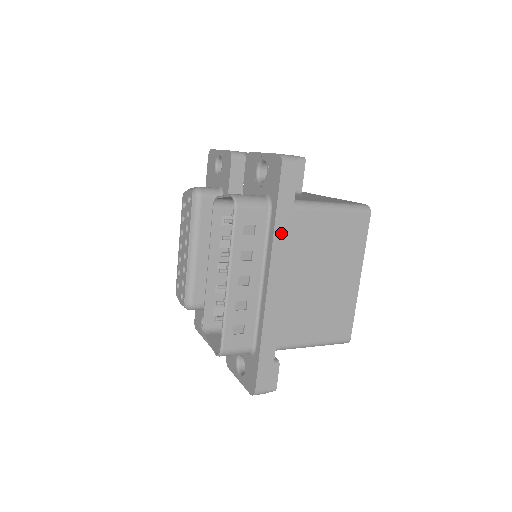
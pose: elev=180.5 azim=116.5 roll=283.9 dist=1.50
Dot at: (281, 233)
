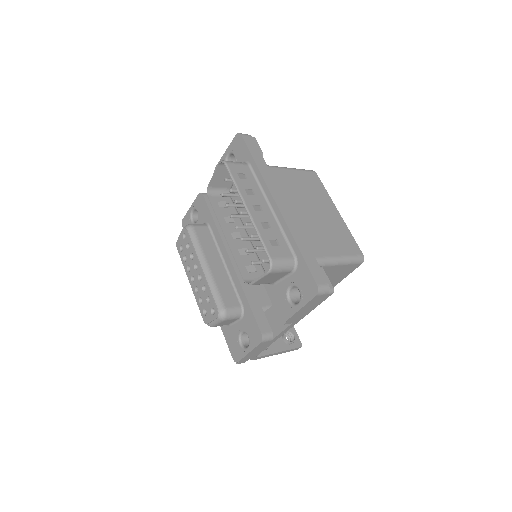
Dot at: (265, 172)
